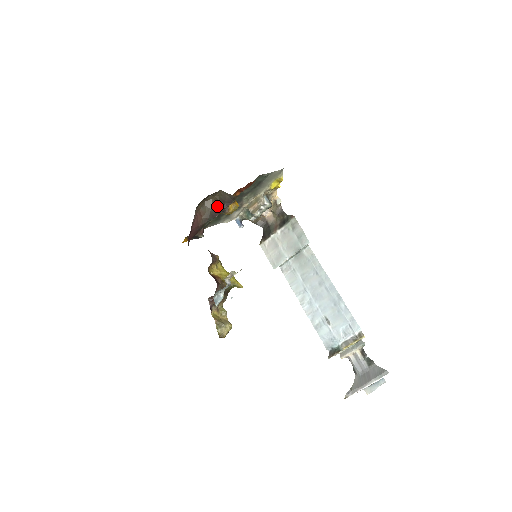
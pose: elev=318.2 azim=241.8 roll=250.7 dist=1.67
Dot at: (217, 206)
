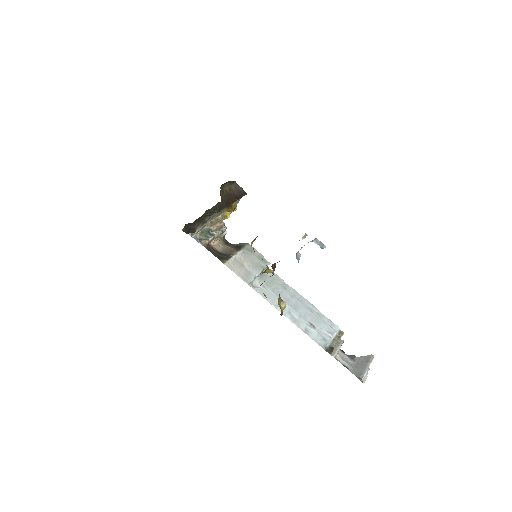
Dot at: (230, 196)
